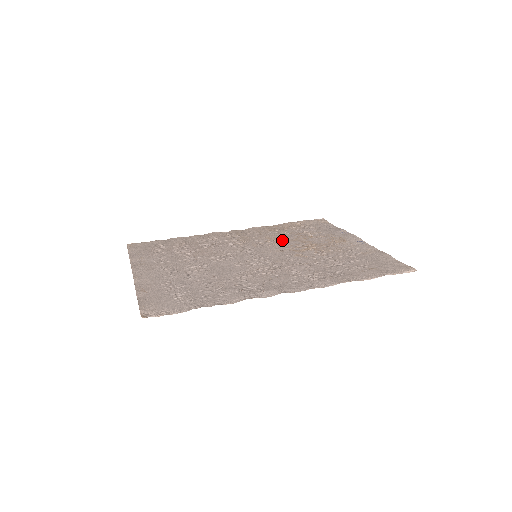
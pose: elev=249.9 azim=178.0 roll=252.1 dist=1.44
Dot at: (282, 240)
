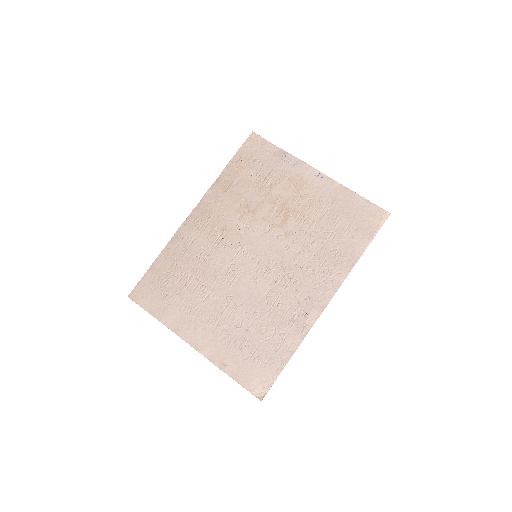
Dot at: (252, 209)
